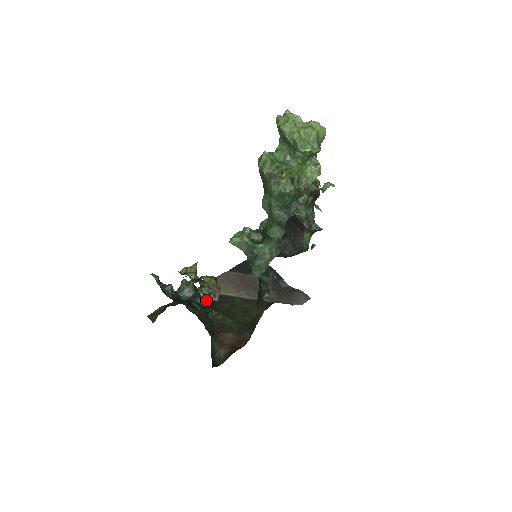
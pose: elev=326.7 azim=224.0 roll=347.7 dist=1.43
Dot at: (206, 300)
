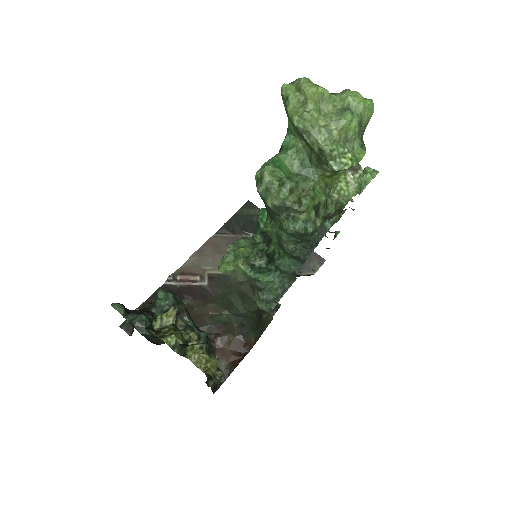
Dot at: (192, 286)
